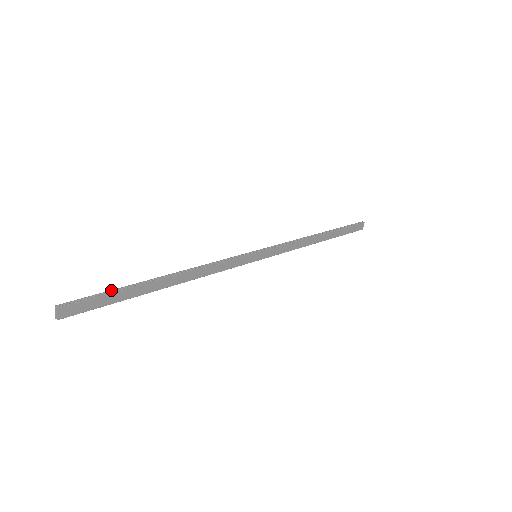
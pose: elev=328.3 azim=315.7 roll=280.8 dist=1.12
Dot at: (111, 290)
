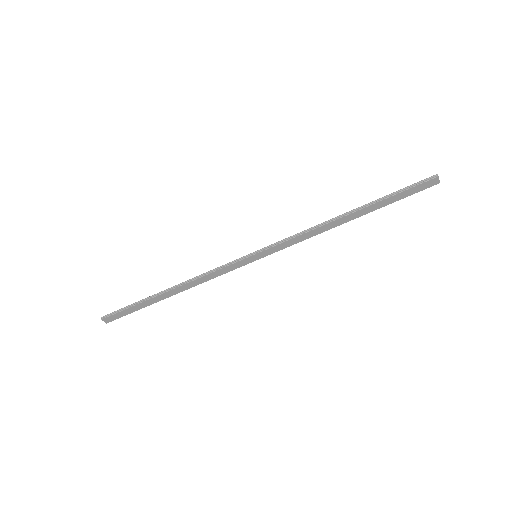
Dot at: (131, 304)
